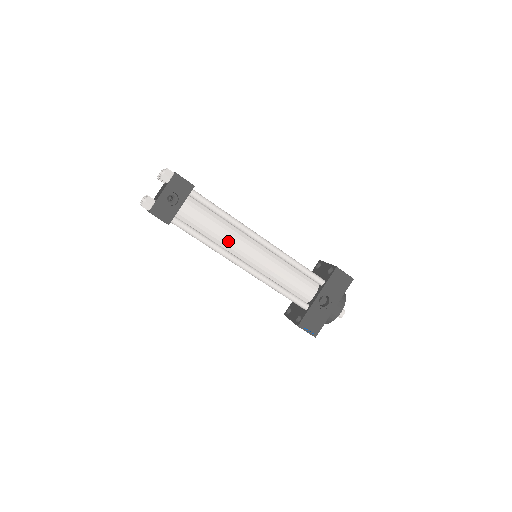
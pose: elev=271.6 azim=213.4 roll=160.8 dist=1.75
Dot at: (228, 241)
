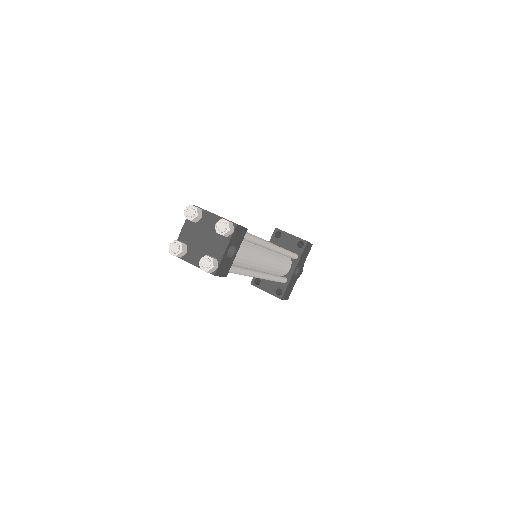
Dot at: (254, 261)
